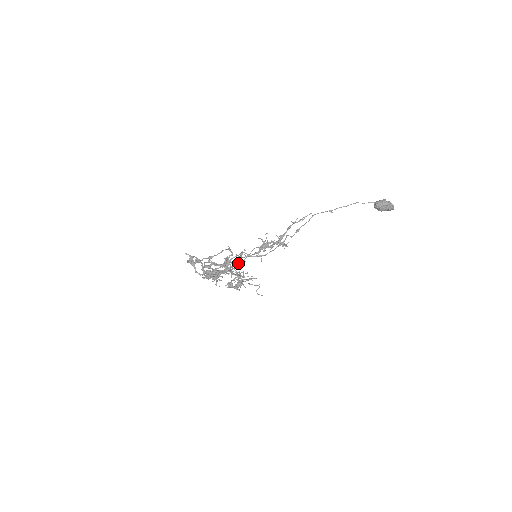
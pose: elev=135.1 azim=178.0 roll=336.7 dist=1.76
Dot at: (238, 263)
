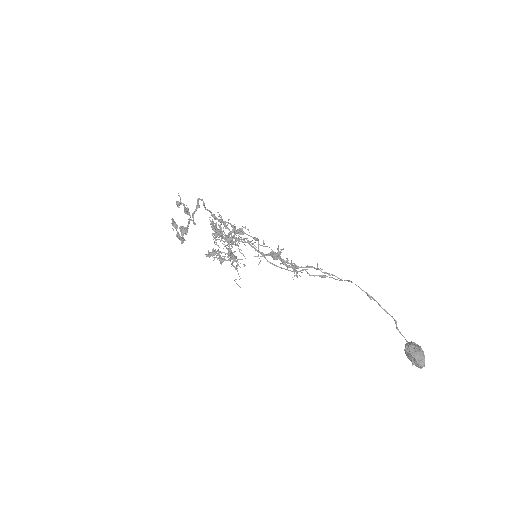
Dot at: occluded
